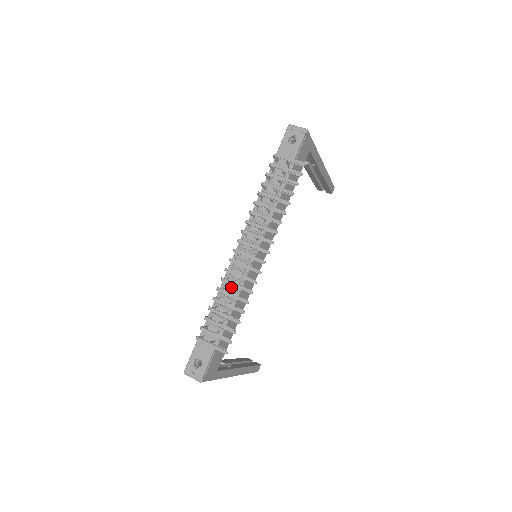
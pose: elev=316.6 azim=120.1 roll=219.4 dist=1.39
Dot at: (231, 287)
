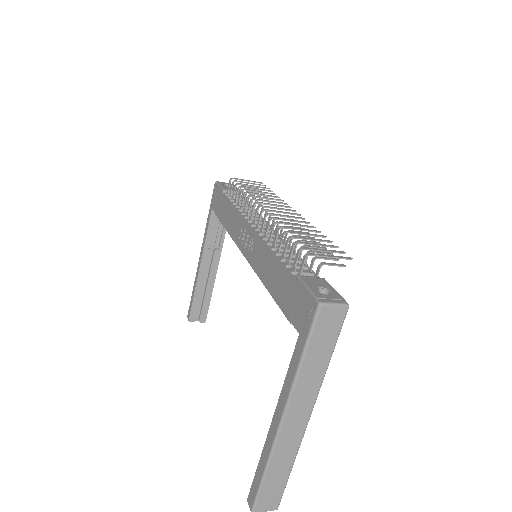
Dot at: occluded
